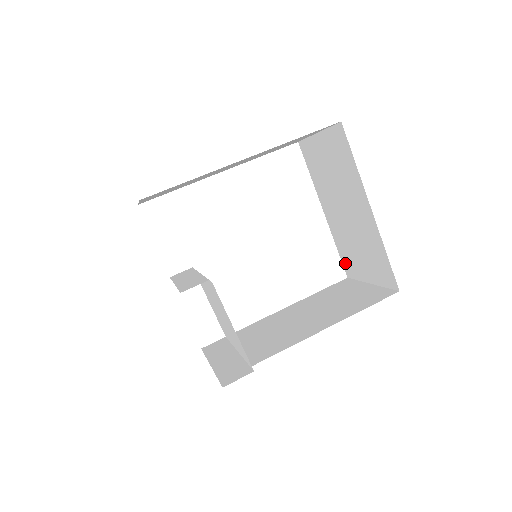
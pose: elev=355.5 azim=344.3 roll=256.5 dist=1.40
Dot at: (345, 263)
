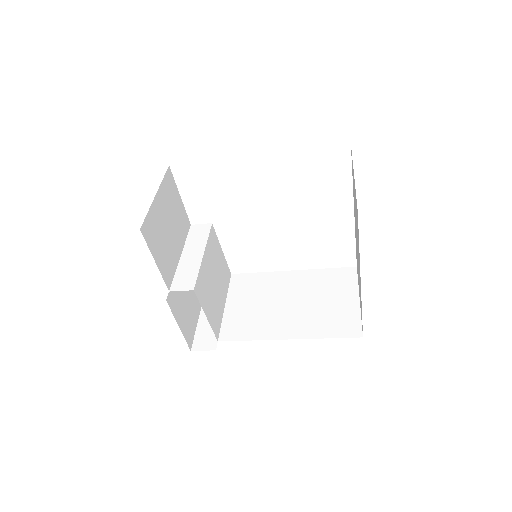
Dot at: occluded
